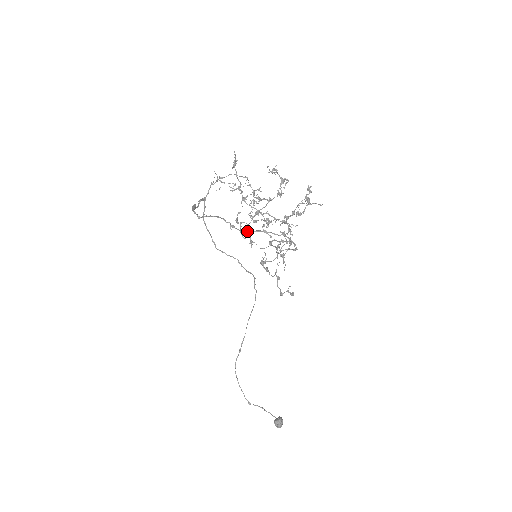
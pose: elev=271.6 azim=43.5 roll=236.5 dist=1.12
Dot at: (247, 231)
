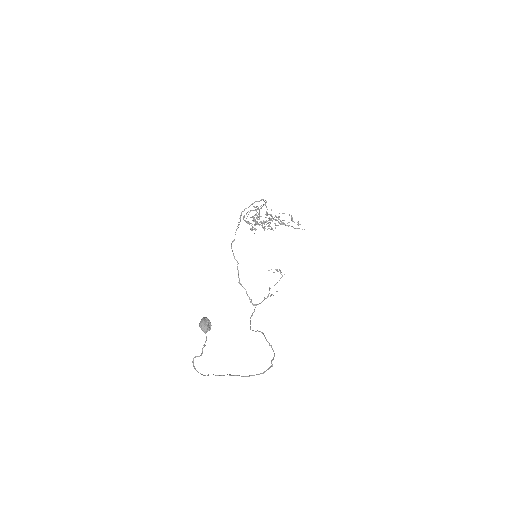
Dot at: occluded
